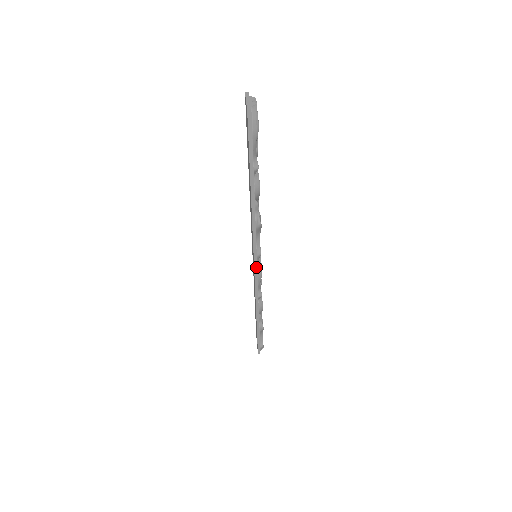
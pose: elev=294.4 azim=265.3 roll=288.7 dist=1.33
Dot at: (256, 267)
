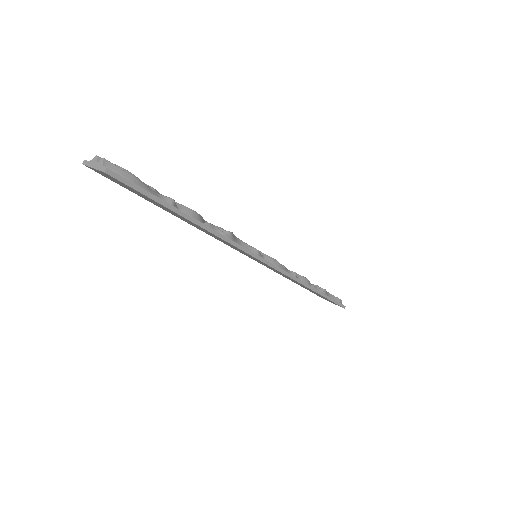
Dot at: (268, 263)
